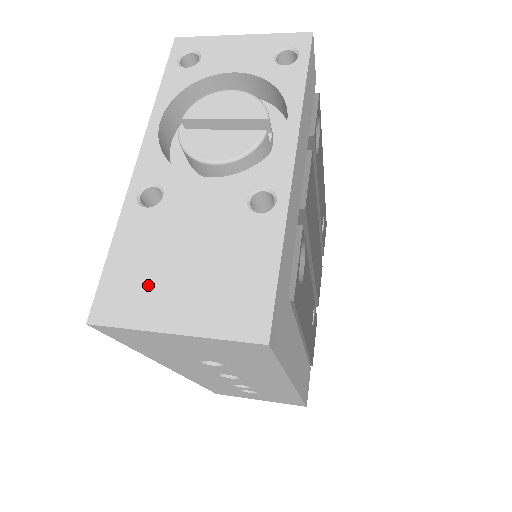
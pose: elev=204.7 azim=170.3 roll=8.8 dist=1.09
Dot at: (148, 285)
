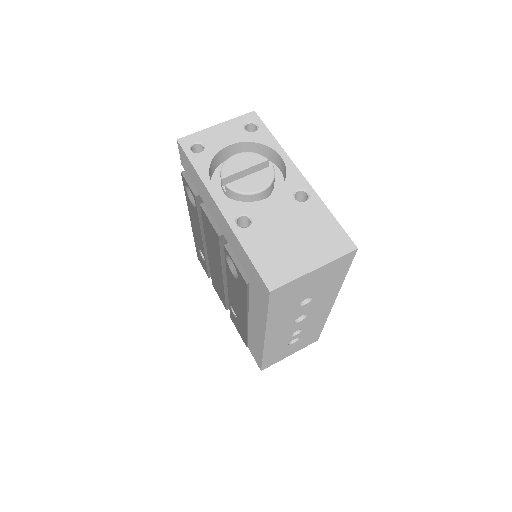
Dot at: (284, 258)
